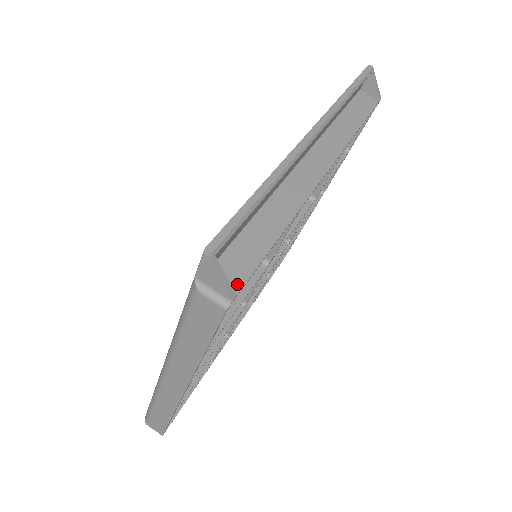
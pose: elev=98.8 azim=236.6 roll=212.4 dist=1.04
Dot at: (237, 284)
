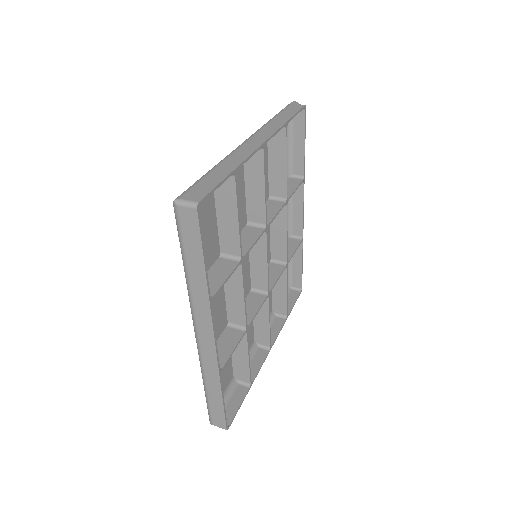
Dot at: (303, 117)
